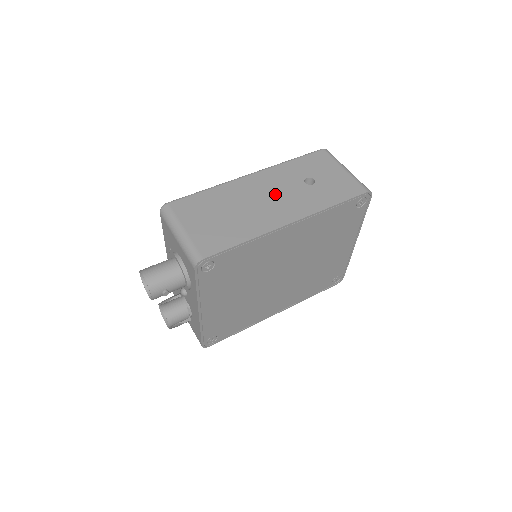
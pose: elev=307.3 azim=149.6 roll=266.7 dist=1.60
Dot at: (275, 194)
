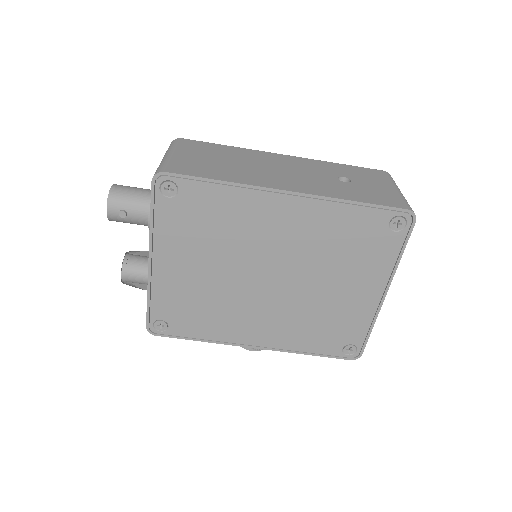
Dot at: (294, 171)
